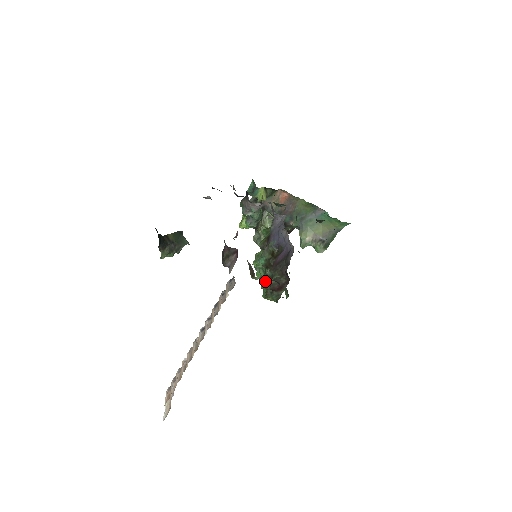
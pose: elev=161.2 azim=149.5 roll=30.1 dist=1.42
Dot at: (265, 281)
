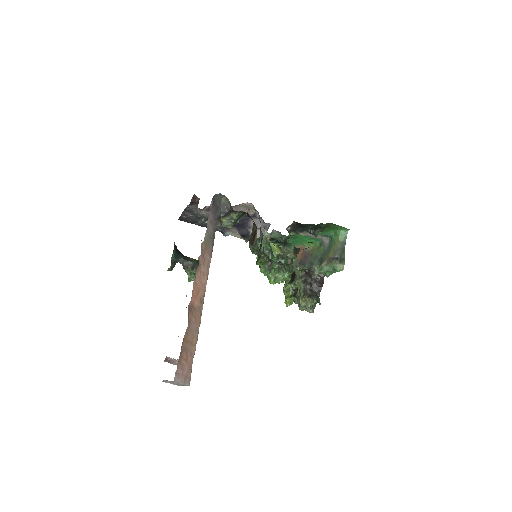
Dot at: occluded
